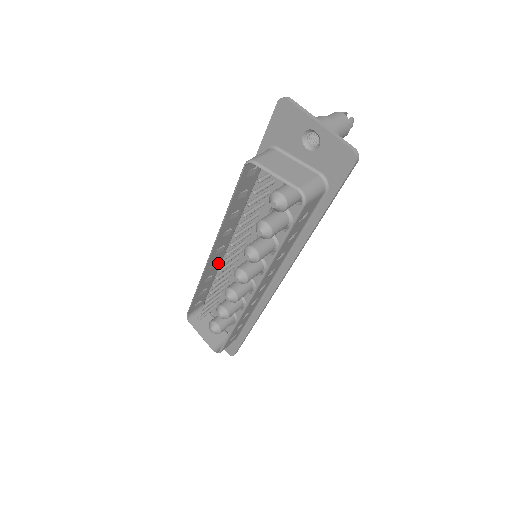
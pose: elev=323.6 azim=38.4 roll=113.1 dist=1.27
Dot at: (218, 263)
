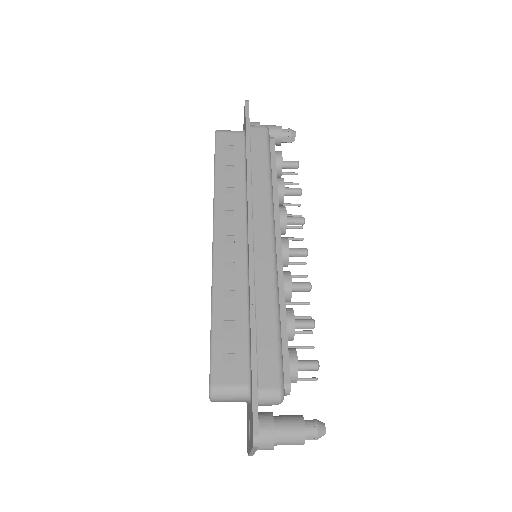
Dot at: occluded
